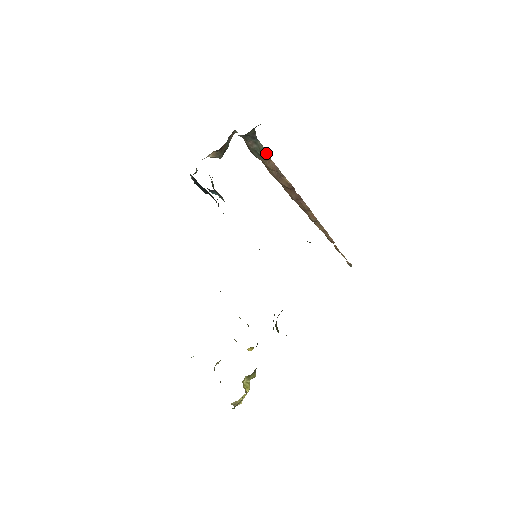
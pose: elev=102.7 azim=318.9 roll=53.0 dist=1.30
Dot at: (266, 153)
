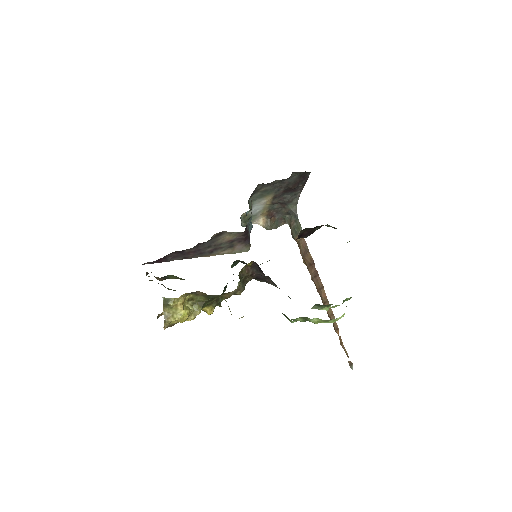
Dot at: occluded
